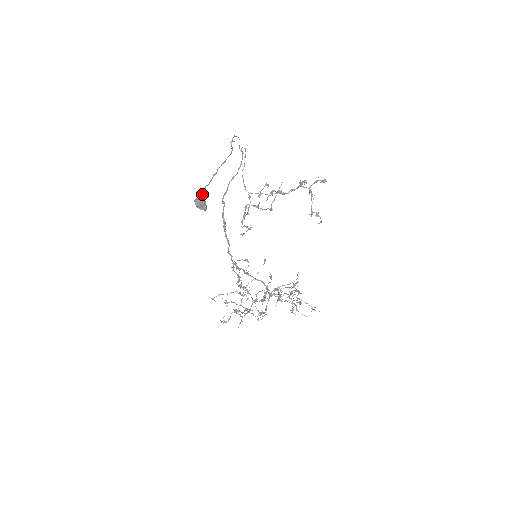
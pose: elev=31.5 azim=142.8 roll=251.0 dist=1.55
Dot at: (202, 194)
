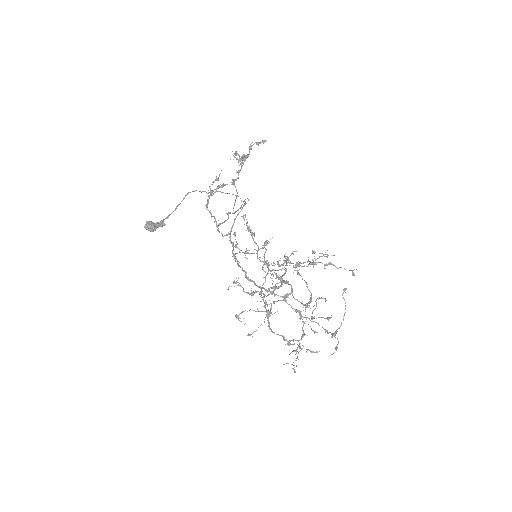
Dot at: (157, 223)
